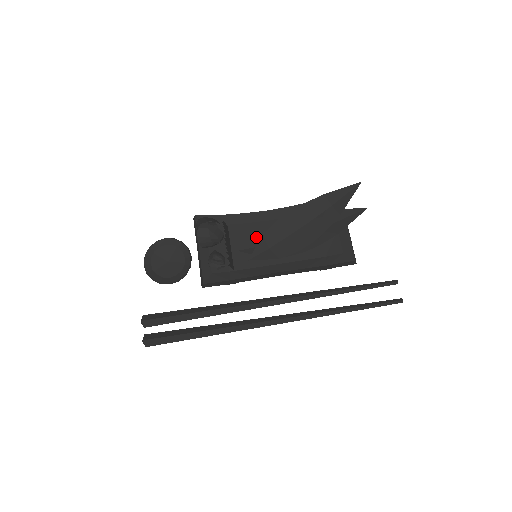
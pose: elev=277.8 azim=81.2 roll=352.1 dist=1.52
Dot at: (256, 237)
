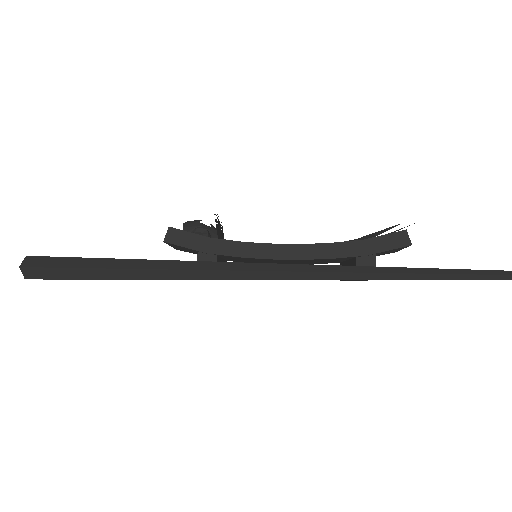
Dot at: occluded
